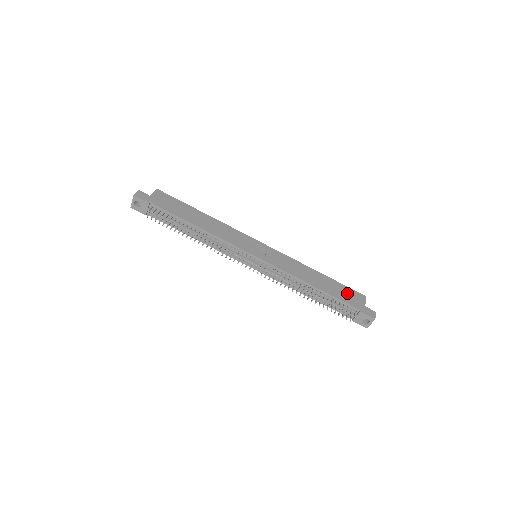
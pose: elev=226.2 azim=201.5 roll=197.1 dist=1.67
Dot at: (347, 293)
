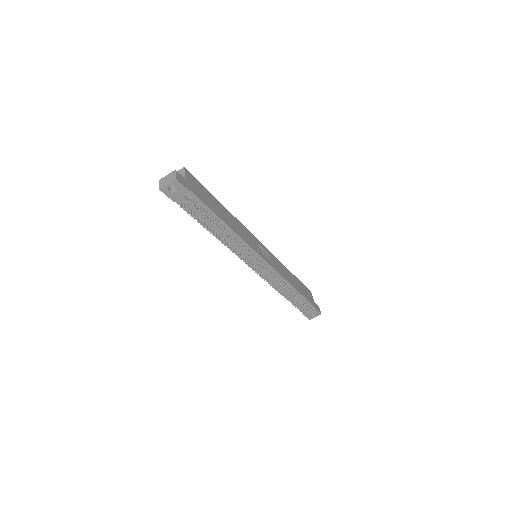
Dot at: (306, 291)
